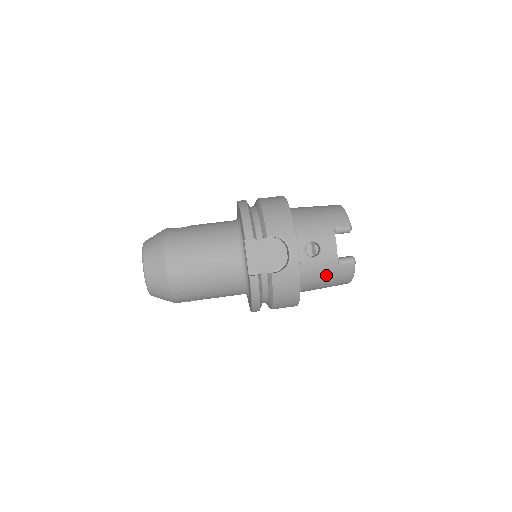
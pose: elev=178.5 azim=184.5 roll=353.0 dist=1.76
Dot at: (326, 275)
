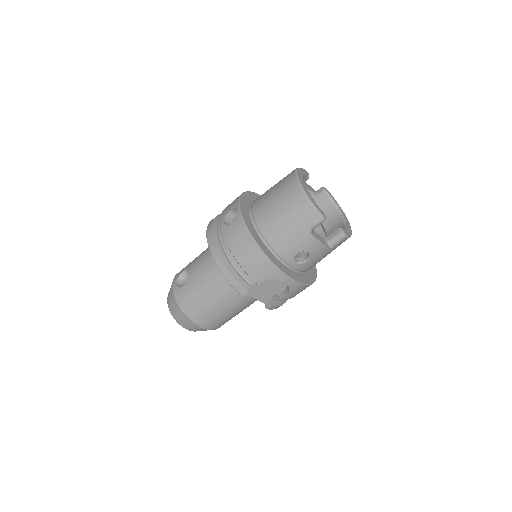
Dot at: (326, 255)
